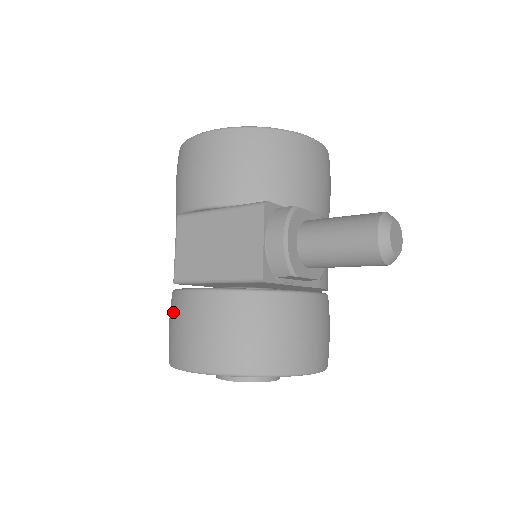
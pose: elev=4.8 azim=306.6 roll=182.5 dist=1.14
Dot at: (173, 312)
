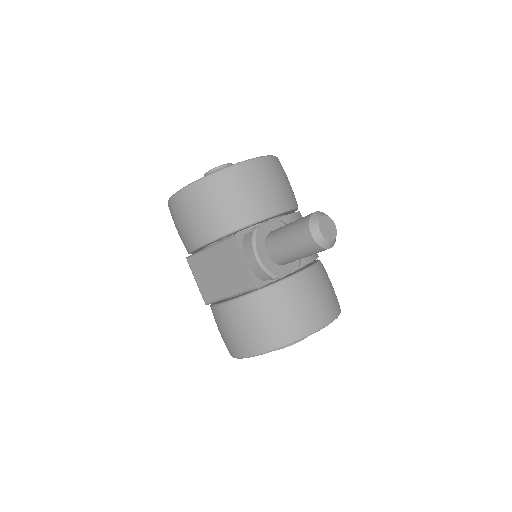
Dot at: (216, 322)
